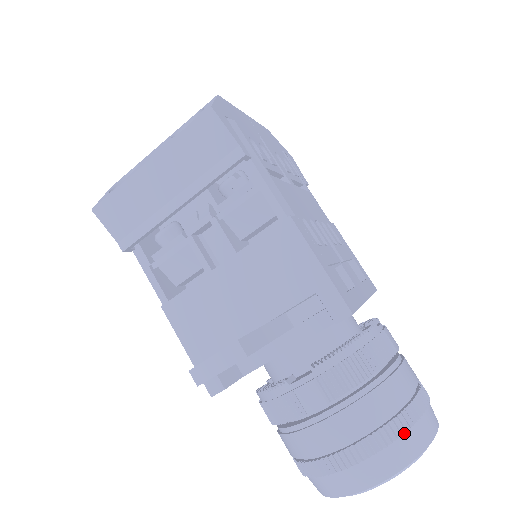
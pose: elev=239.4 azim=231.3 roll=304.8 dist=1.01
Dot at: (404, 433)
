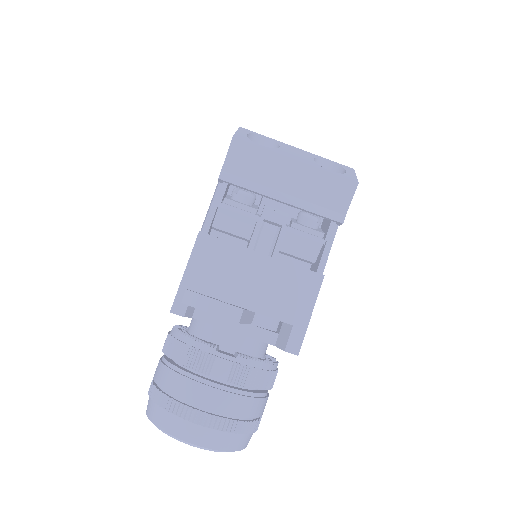
Dot at: (241, 433)
